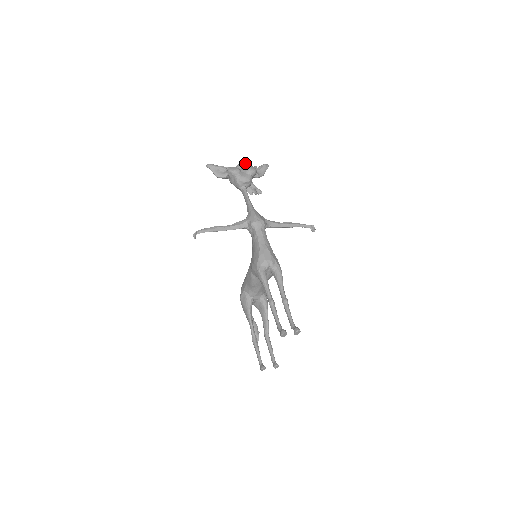
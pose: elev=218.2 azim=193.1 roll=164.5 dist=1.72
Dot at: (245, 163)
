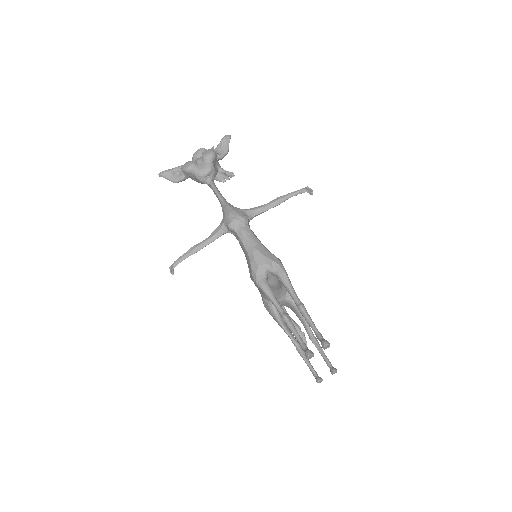
Dot at: (200, 149)
